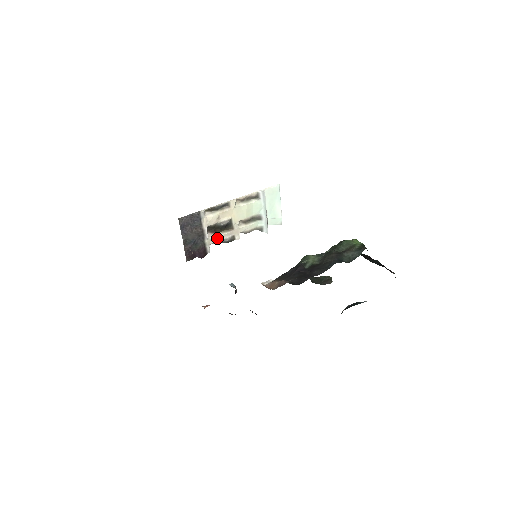
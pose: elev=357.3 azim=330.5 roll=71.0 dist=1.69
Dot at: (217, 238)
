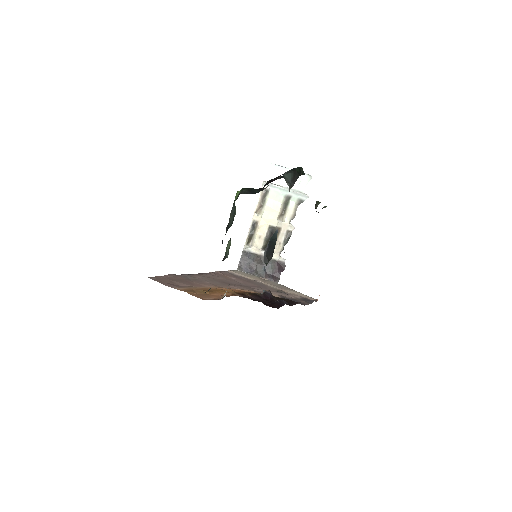
Dot at: (278, 247)
